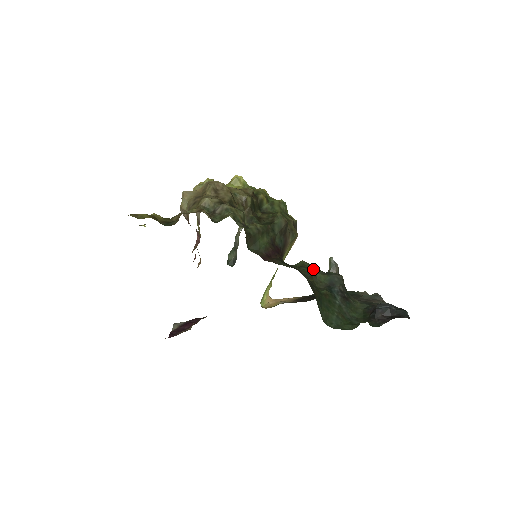
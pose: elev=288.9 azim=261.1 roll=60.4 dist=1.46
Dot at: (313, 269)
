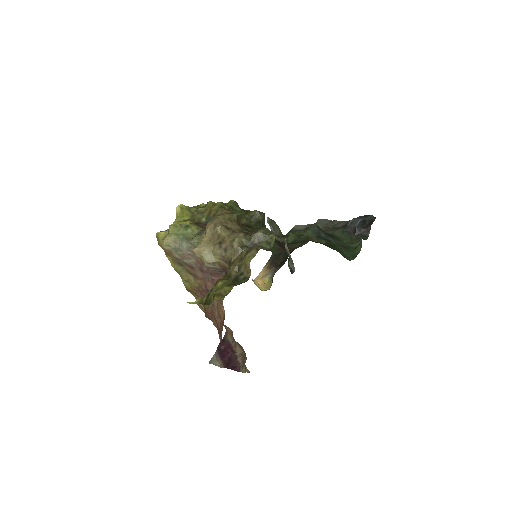
Dot at: (300, 233)
